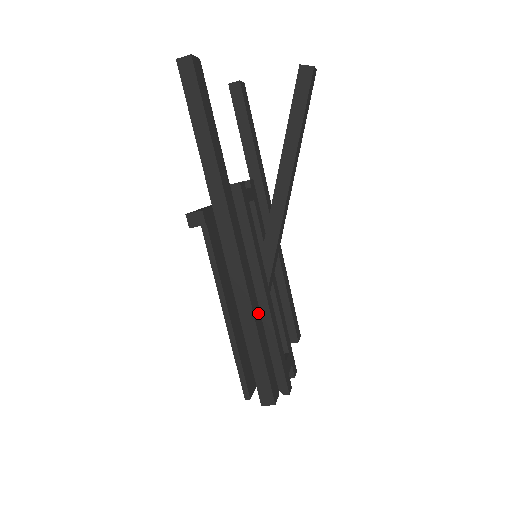
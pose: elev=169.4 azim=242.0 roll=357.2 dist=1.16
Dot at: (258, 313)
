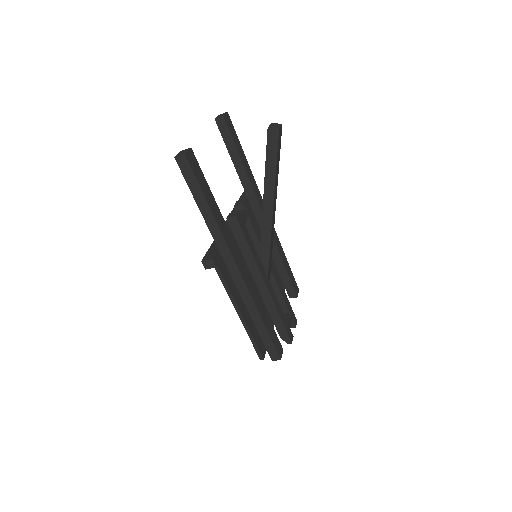
Dot at: (261, 307)
